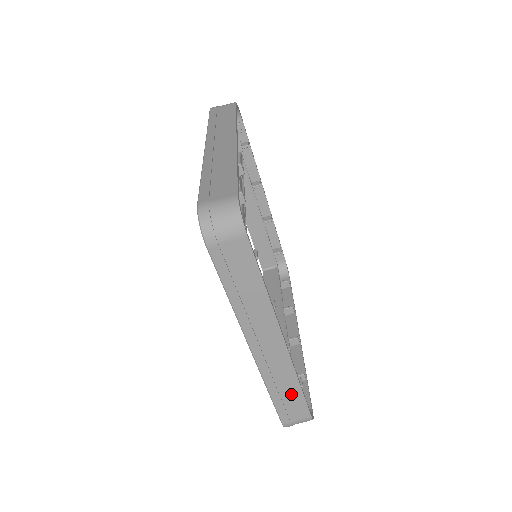
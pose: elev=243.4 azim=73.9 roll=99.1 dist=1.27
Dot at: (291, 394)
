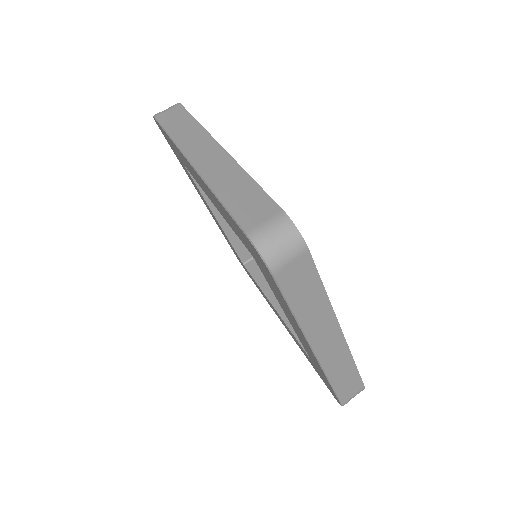
Dot at: (348, 376)
